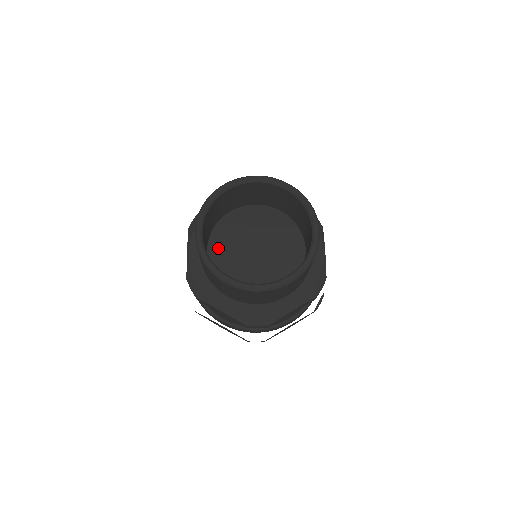
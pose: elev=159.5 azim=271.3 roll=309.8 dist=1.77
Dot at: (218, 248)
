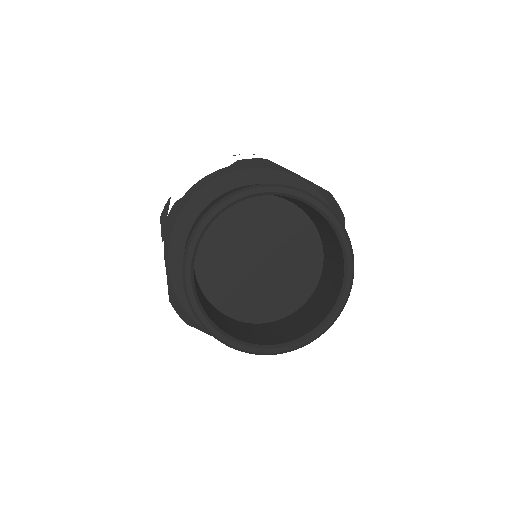
Dot at: (208, 262)
